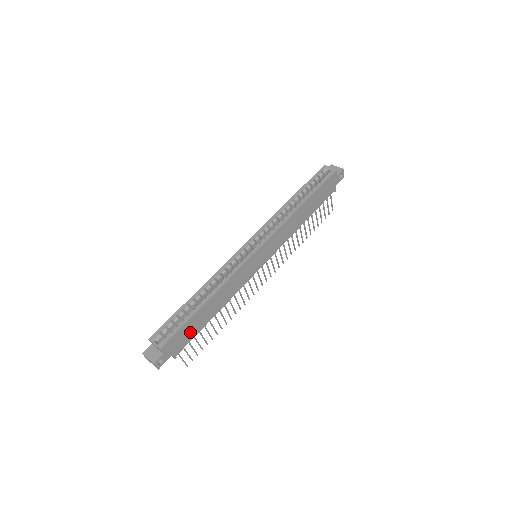
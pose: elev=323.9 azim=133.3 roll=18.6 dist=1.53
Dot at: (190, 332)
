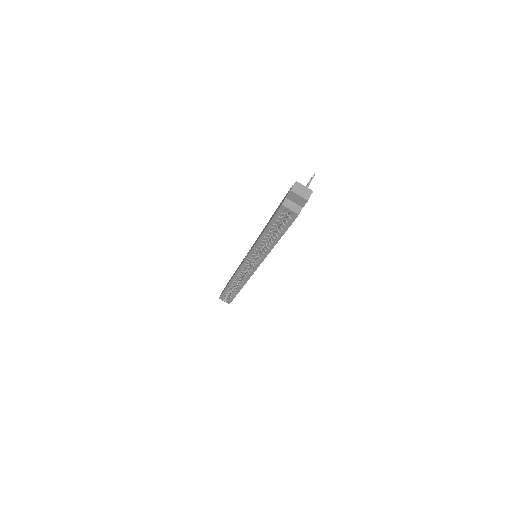
Dot at: occluded
